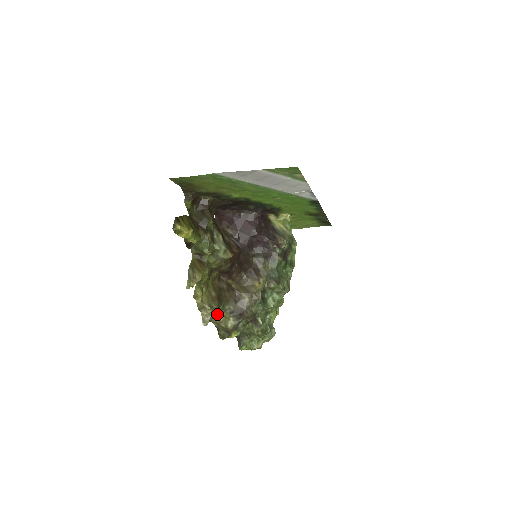
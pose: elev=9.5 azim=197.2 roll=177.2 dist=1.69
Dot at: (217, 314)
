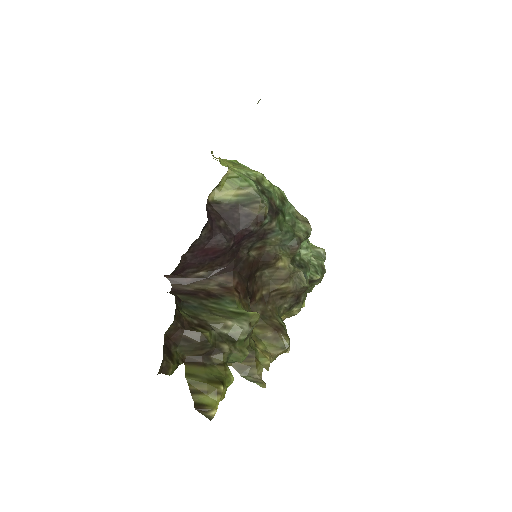
Dot at: occluded
